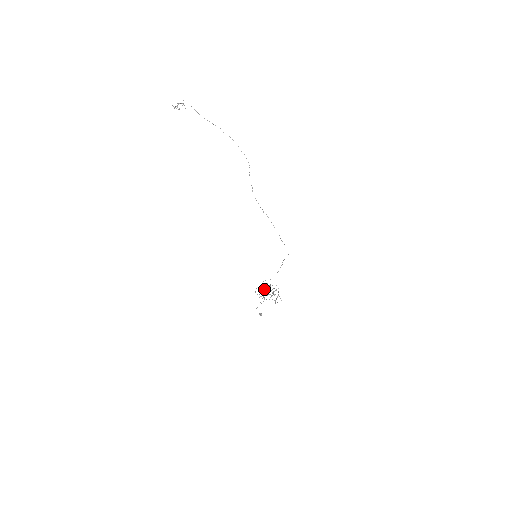
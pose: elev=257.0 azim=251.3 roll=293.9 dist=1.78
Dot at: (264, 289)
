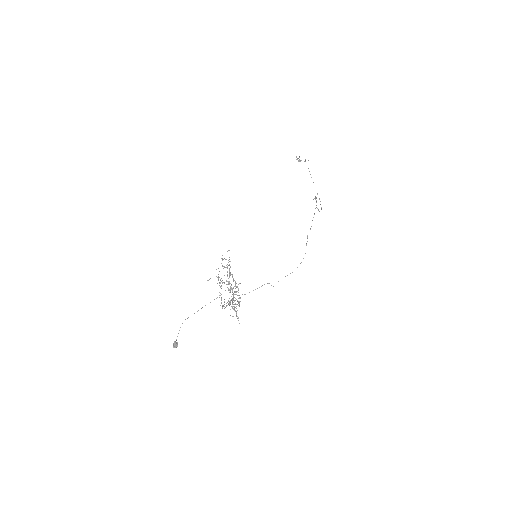
Dot at: (228, 288)
